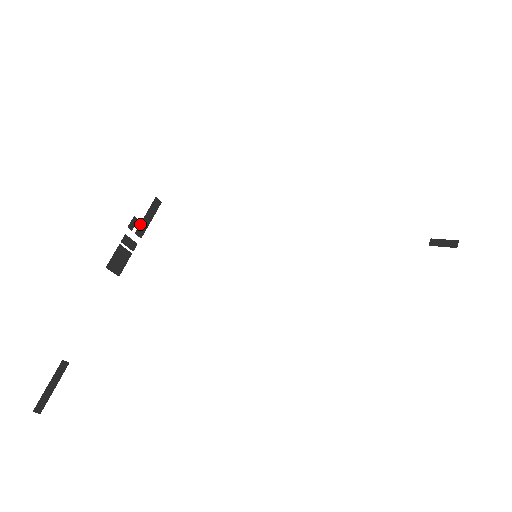
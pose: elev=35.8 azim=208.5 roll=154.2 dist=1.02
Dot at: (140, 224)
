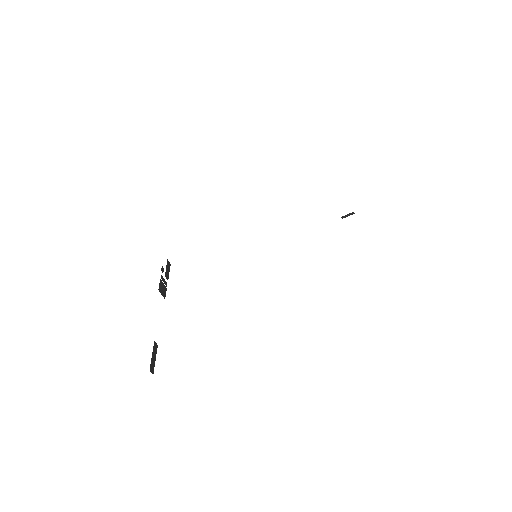
Dot at: (165, 272)
